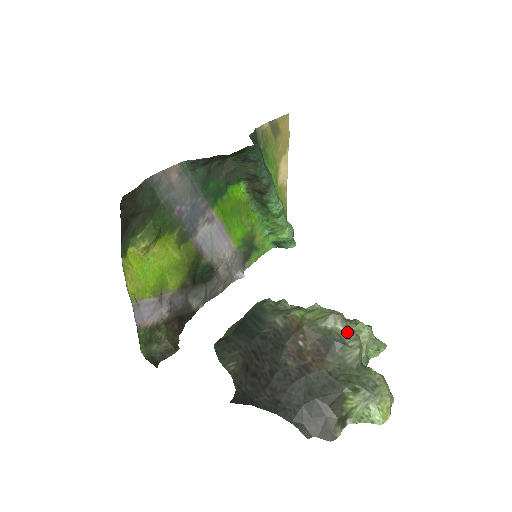
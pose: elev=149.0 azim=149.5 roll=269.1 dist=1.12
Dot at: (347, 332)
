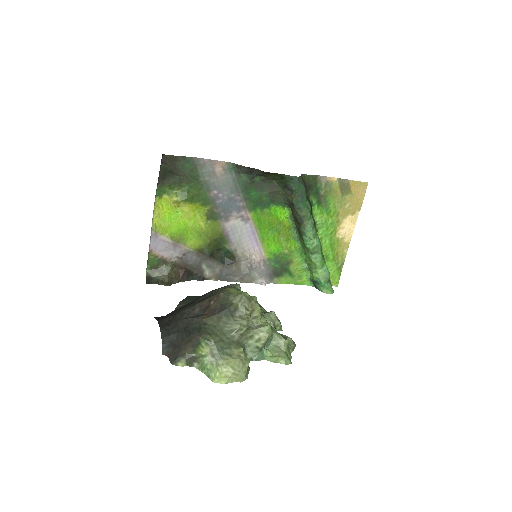
Dot at: (242, 311)
